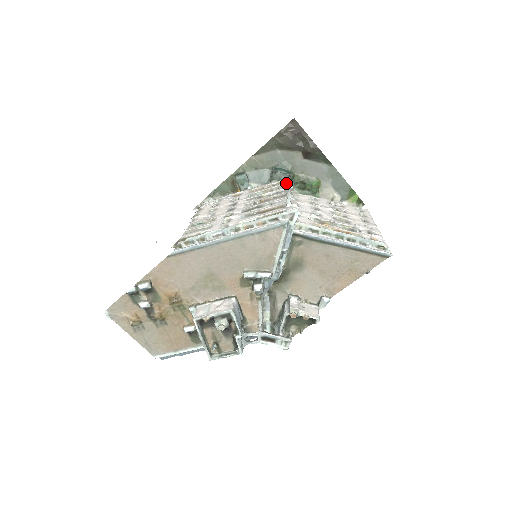
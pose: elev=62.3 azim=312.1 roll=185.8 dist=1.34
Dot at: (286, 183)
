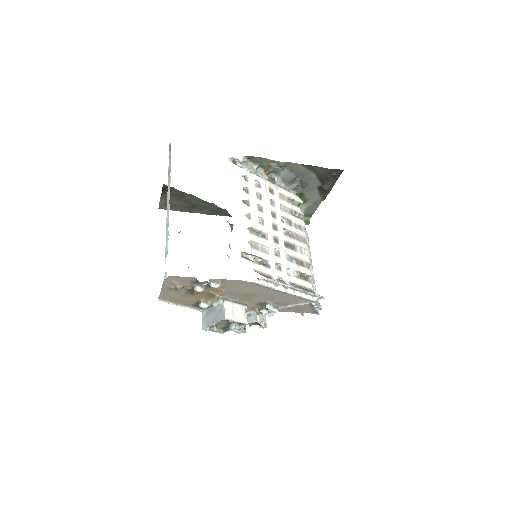
Dot at: (299, 202)
